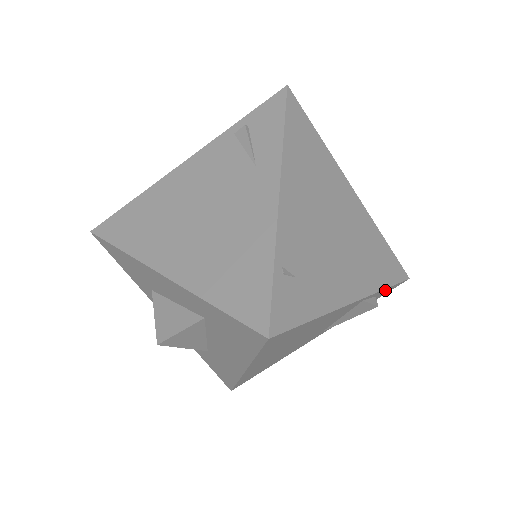
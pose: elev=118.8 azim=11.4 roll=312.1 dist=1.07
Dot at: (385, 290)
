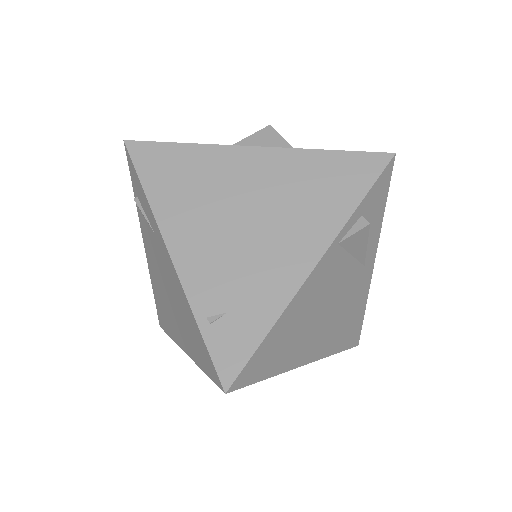
Dot at: (367, 200)
